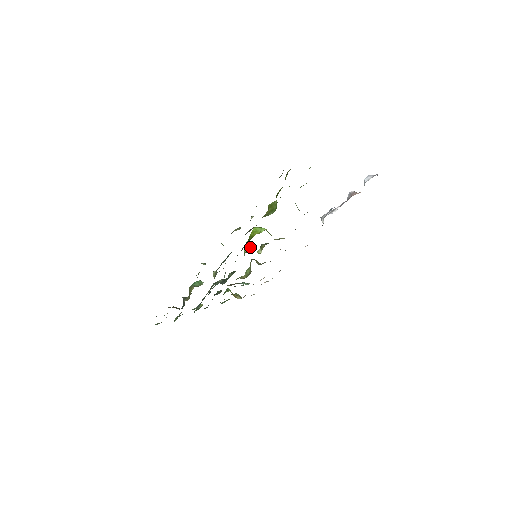
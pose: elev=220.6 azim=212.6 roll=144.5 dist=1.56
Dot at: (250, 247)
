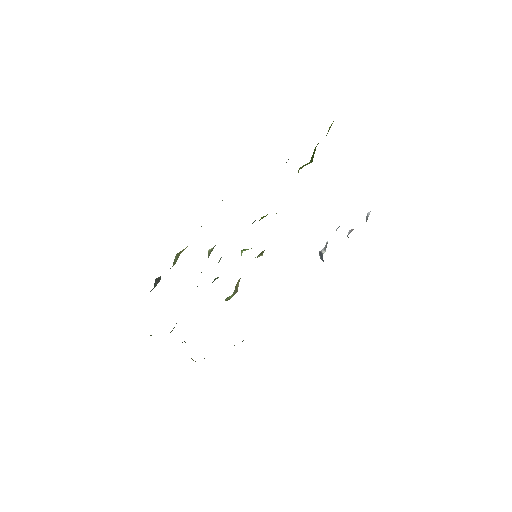
Dot at: occluded
